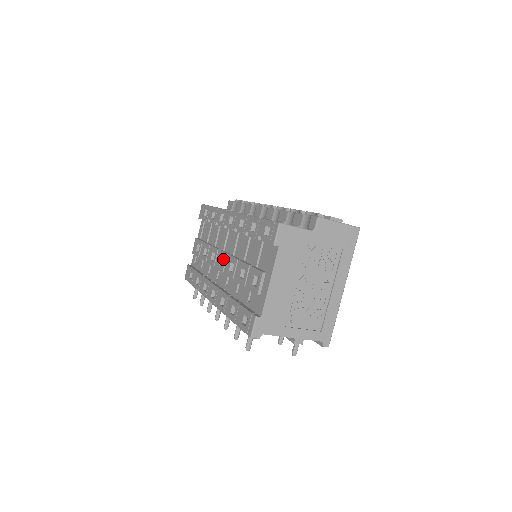
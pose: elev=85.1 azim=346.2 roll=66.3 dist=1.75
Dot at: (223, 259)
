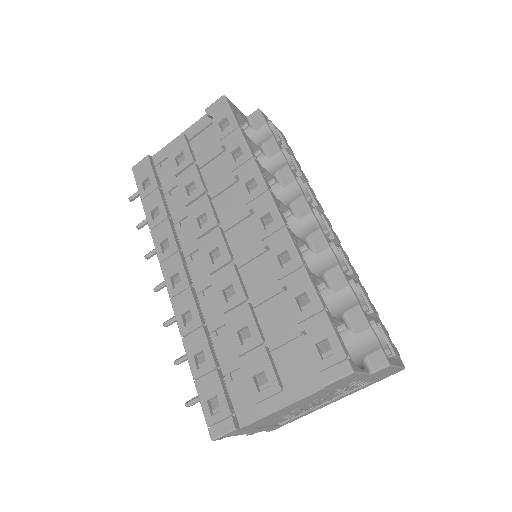
Dot at: (218, 248)
